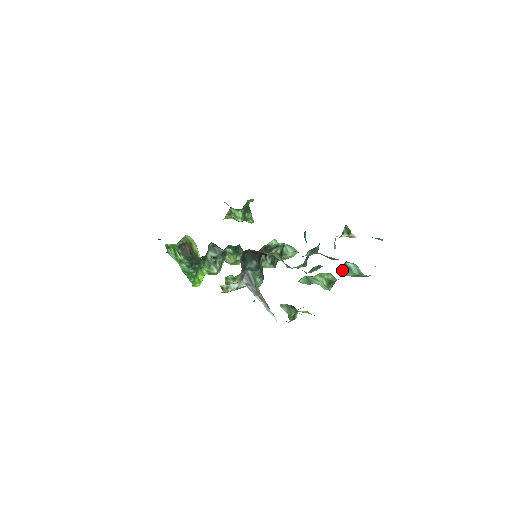
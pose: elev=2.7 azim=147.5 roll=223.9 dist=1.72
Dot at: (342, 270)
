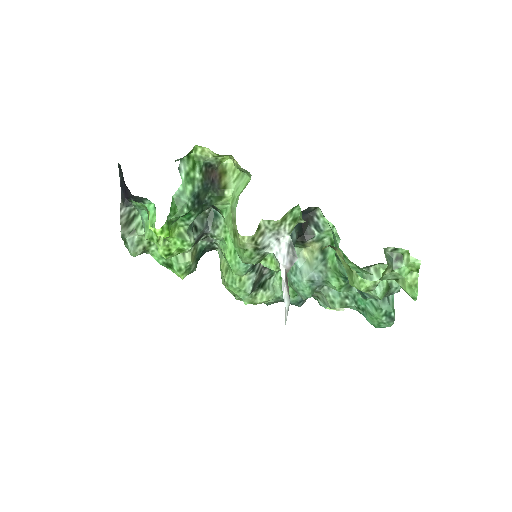
Dot at: occluded
